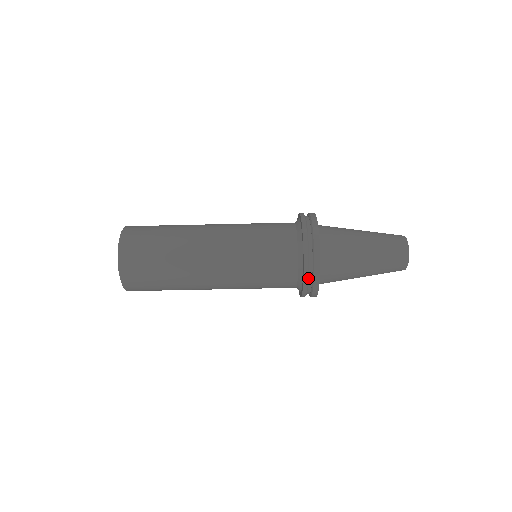
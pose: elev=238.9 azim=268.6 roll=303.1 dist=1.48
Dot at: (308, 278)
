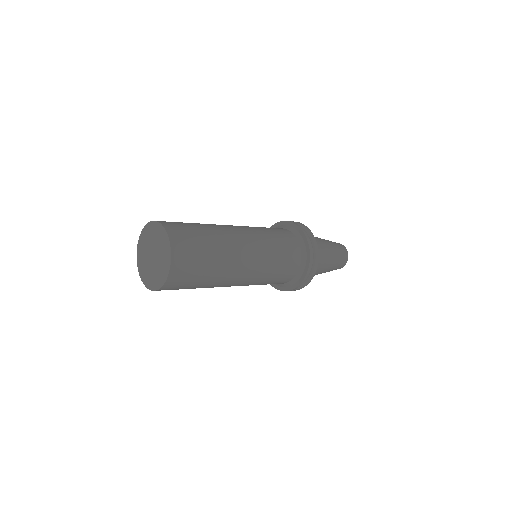
Dot at: (298, 286)
